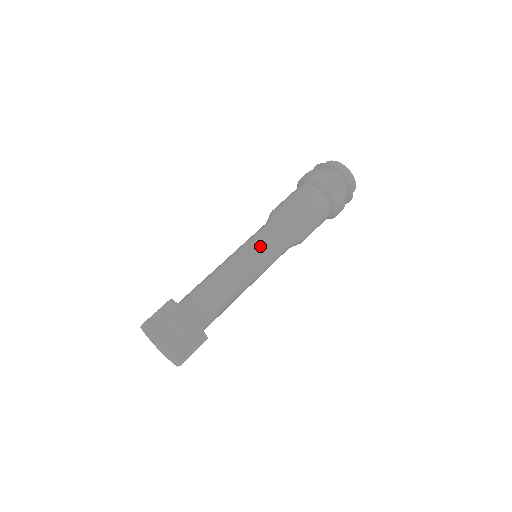
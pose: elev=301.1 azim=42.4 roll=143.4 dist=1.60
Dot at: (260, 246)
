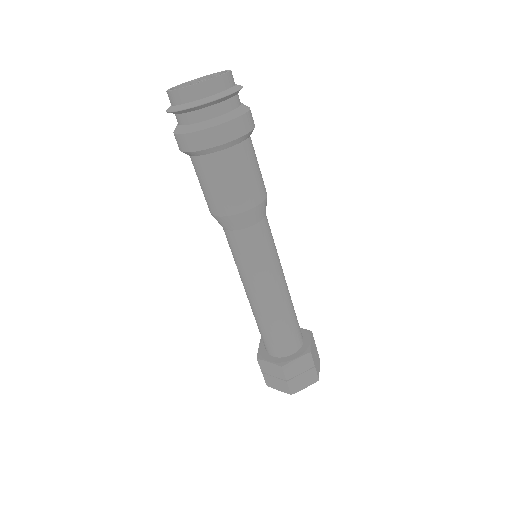
Dot at: (246, 265)
